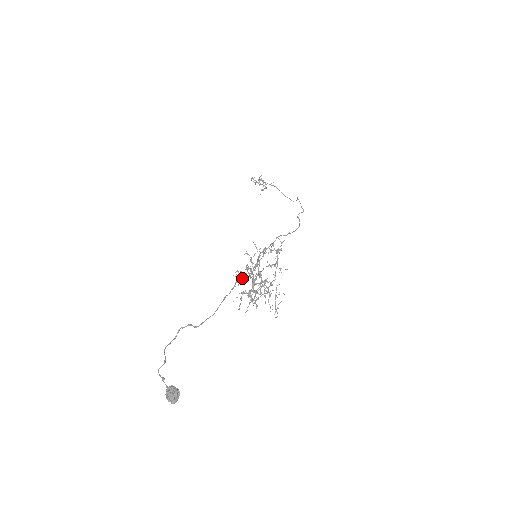
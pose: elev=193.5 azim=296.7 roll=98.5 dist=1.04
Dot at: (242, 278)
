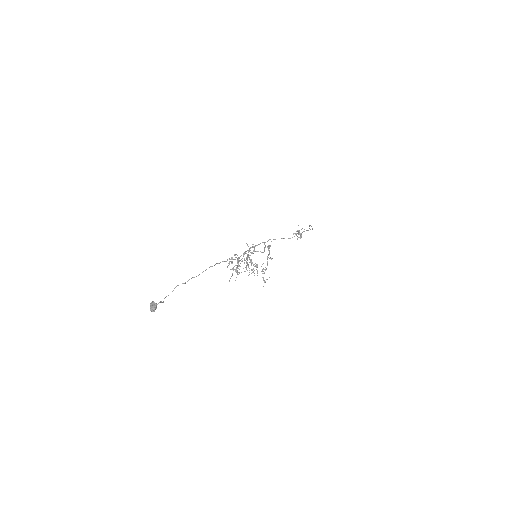
Dot at: (229, 259)
